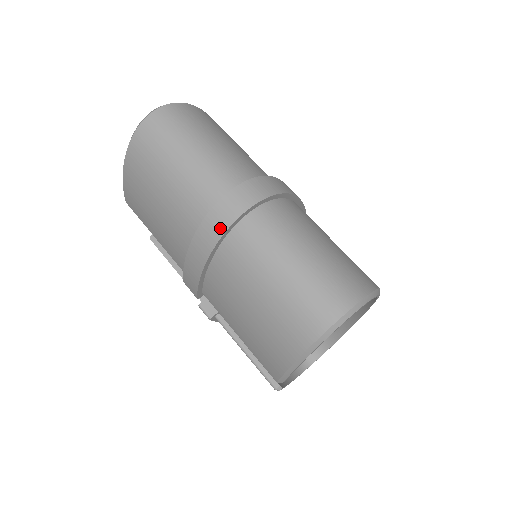
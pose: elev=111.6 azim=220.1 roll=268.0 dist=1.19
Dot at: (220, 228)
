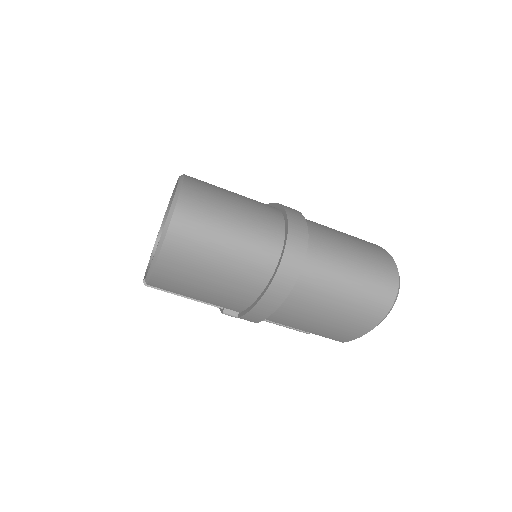
Dot at: (289, 283)
